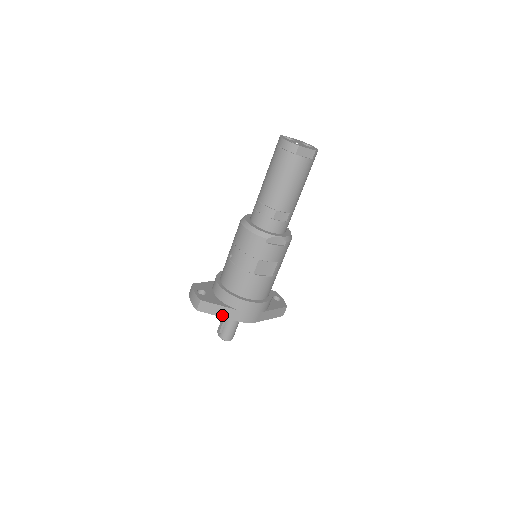
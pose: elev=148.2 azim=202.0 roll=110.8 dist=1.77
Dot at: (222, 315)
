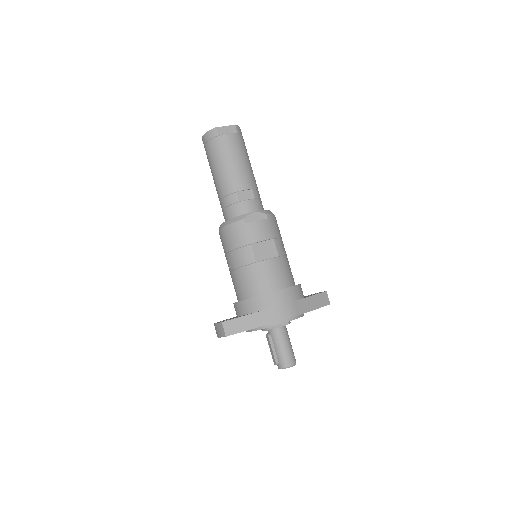
Dot at: (254, 326)
